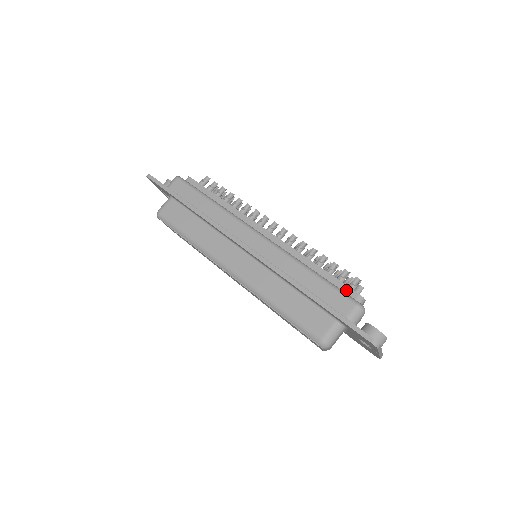
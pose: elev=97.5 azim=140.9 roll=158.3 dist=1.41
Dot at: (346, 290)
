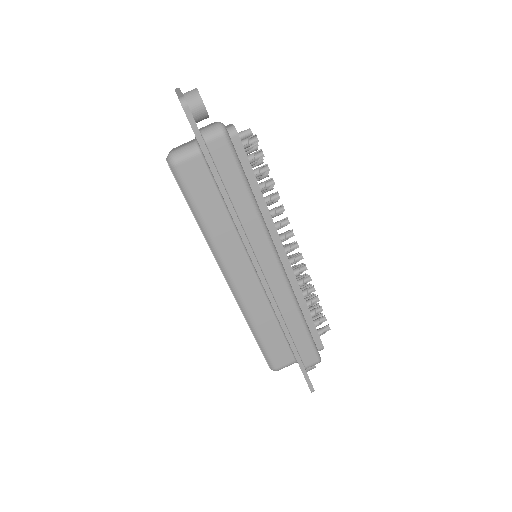
Dot at: (317, 341)
